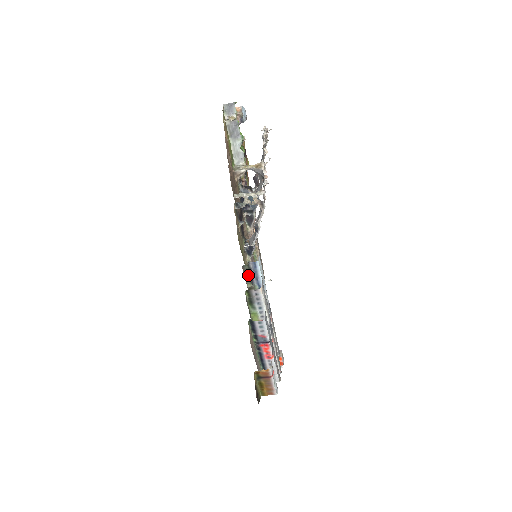
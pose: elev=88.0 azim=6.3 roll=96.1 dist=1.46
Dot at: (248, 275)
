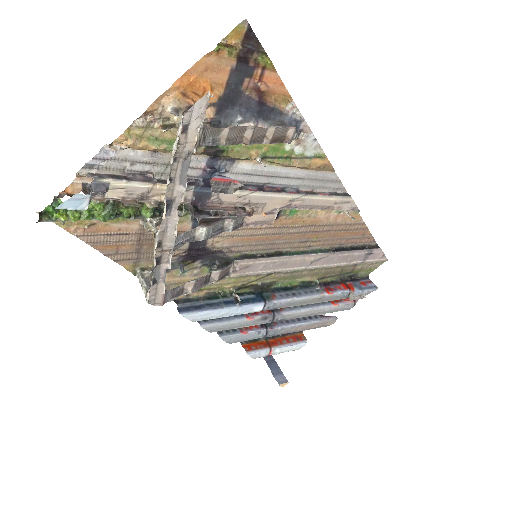
Dot at: occluded
